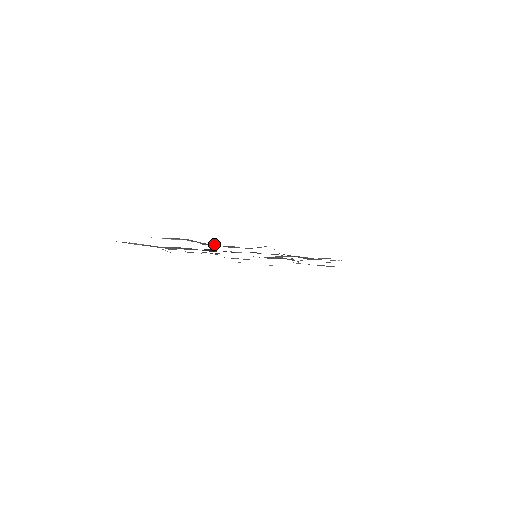
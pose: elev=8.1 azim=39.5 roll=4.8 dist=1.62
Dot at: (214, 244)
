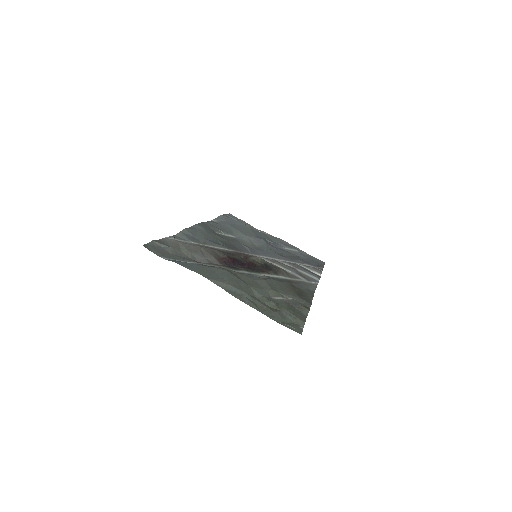
Dot at: (269, 303)
